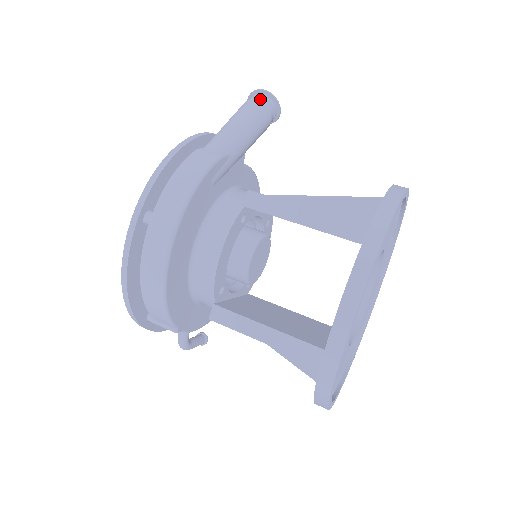
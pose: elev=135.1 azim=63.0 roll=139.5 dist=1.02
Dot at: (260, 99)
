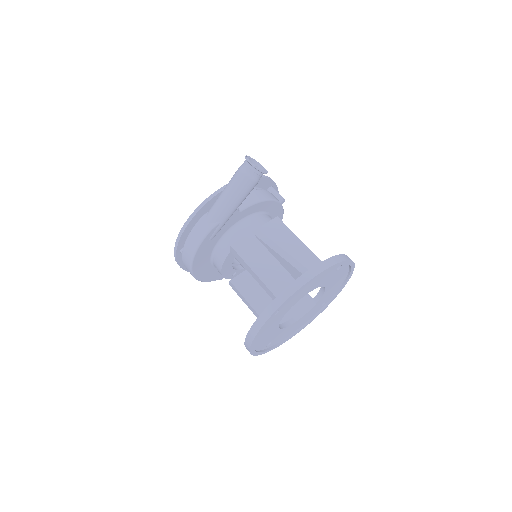
Dot at: (246, 171)
